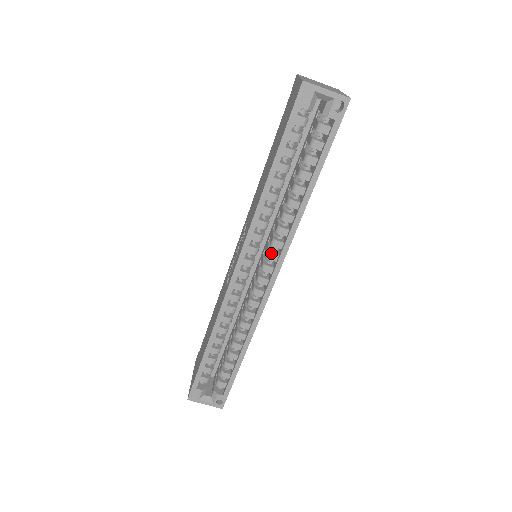
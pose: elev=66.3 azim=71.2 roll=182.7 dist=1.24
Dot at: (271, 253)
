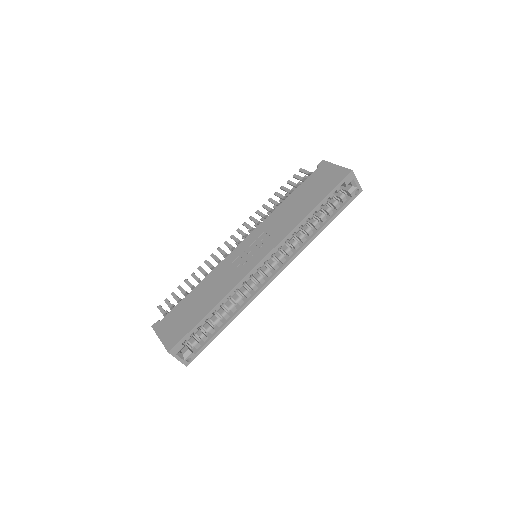
Dot at: occluded
